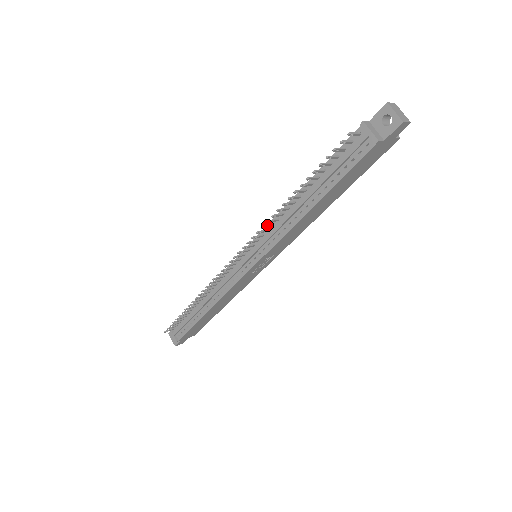
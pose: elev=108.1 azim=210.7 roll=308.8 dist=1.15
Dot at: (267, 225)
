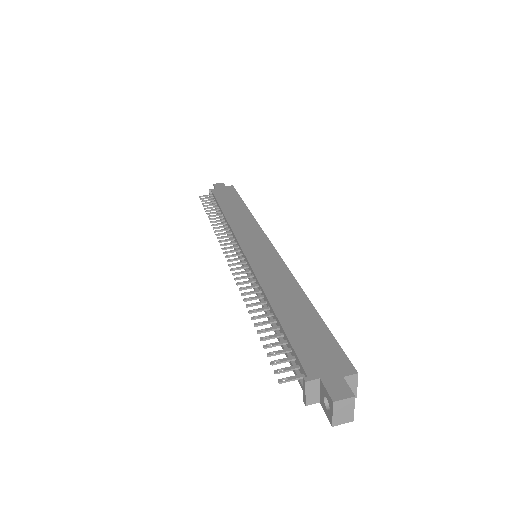
Dot at: (245, 283)
